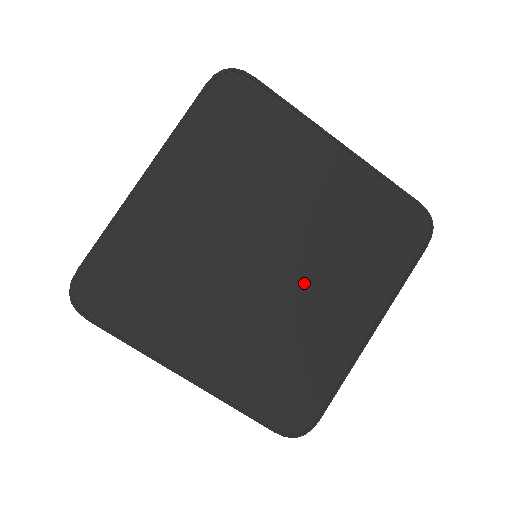
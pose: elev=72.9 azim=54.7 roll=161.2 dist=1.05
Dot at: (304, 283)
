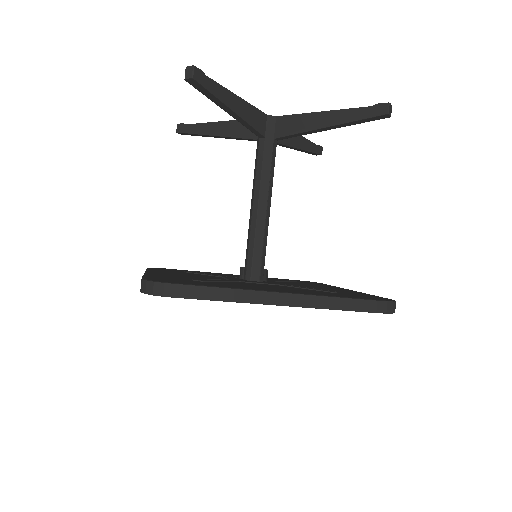
Dot at: occluded
